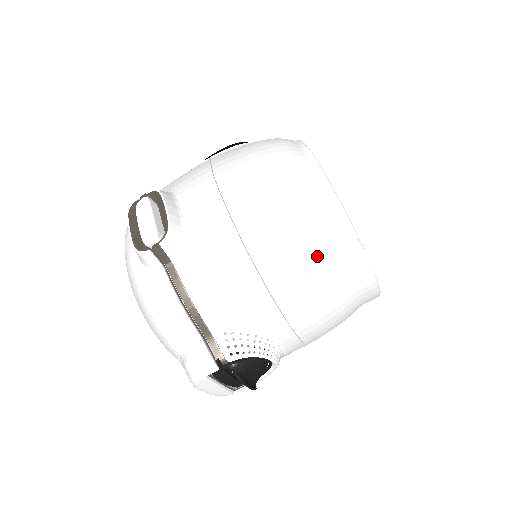
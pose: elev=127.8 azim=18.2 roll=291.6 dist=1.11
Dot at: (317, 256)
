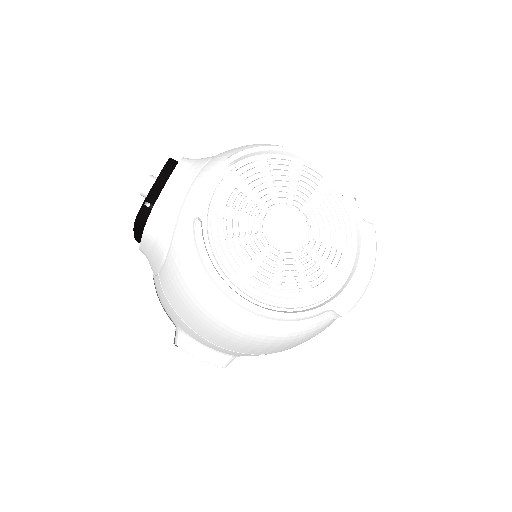
Dot at: occluded
